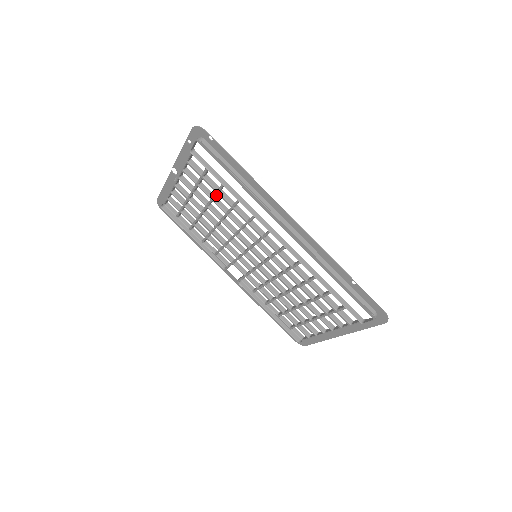
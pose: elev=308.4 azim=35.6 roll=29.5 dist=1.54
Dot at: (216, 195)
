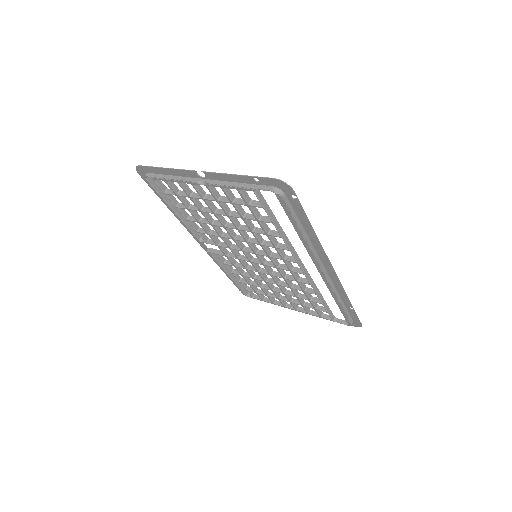
Dot at: (252, 219)
